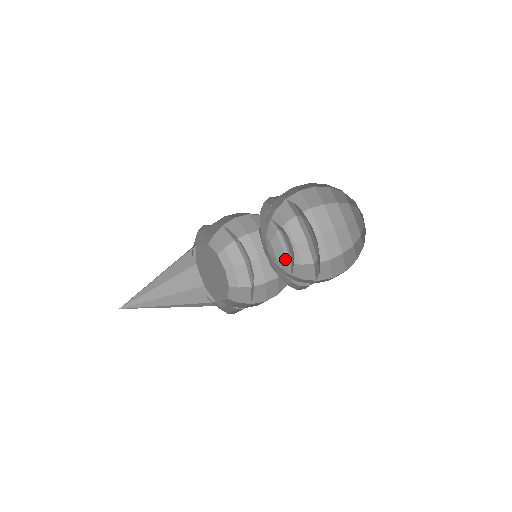
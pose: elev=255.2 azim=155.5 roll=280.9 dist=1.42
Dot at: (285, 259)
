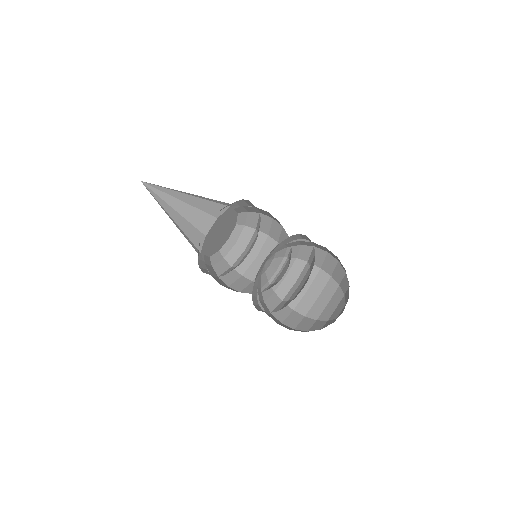
Dot at: (278, 266)
